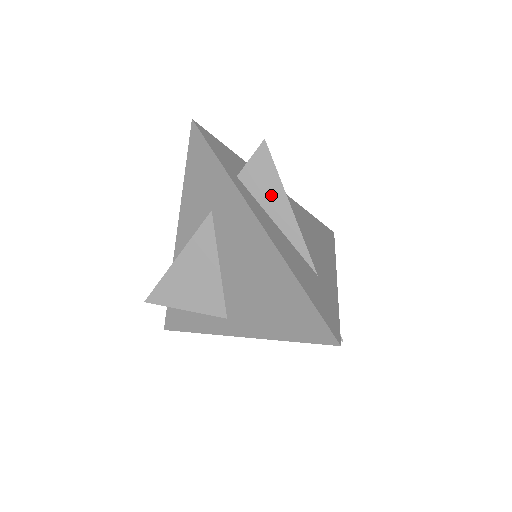
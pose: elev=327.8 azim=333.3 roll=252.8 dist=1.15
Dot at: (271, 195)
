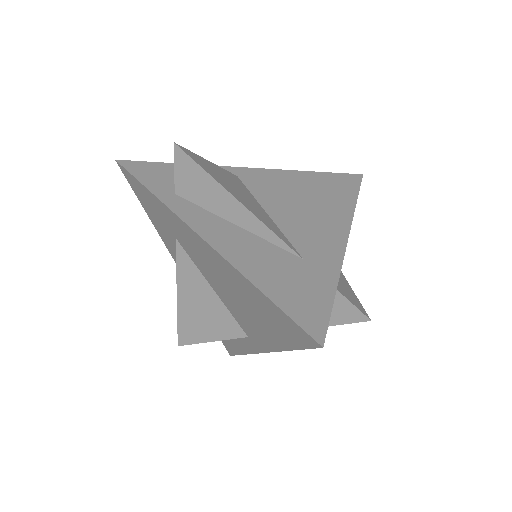
Dot at: (212, 196)
